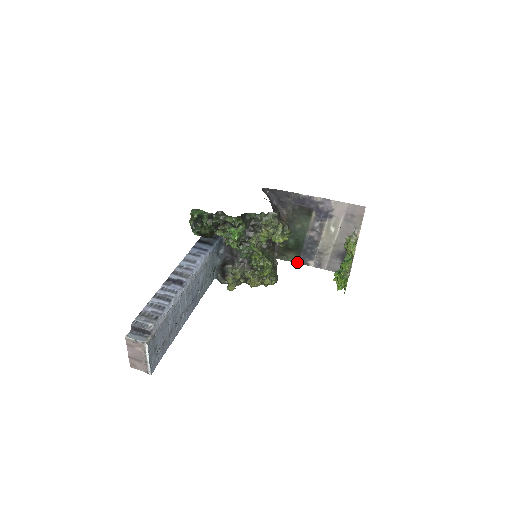
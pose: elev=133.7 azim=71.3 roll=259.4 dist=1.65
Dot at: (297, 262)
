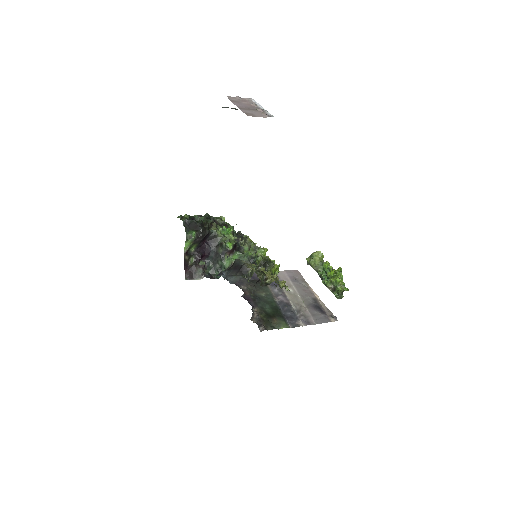
Dot at: (288, 327)
